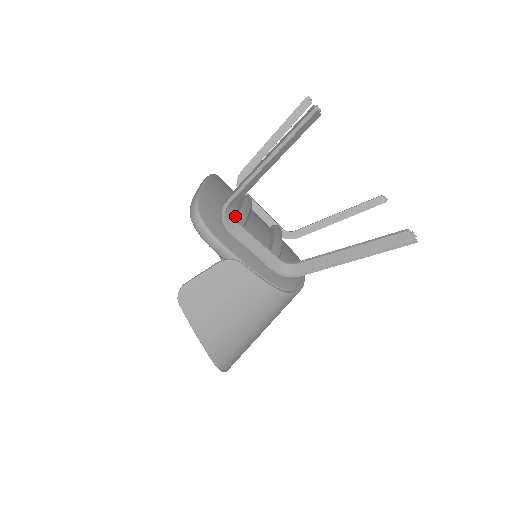
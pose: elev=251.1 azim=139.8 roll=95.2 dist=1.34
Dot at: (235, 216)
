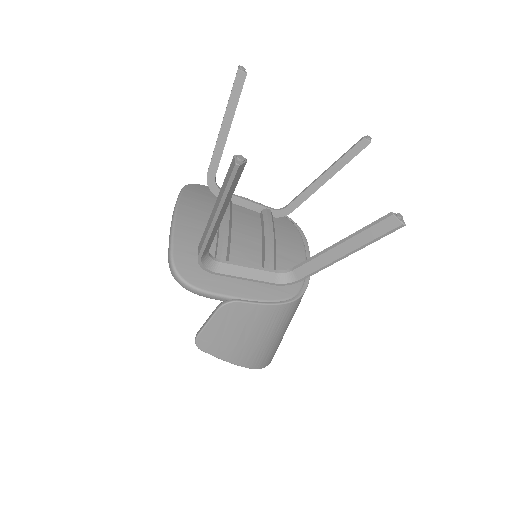
Dot at: (216, 247)
